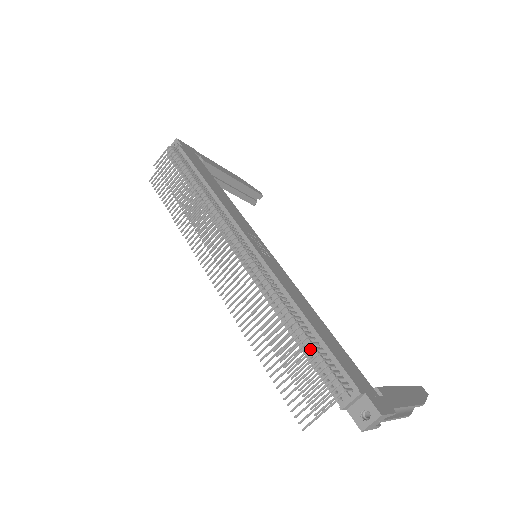
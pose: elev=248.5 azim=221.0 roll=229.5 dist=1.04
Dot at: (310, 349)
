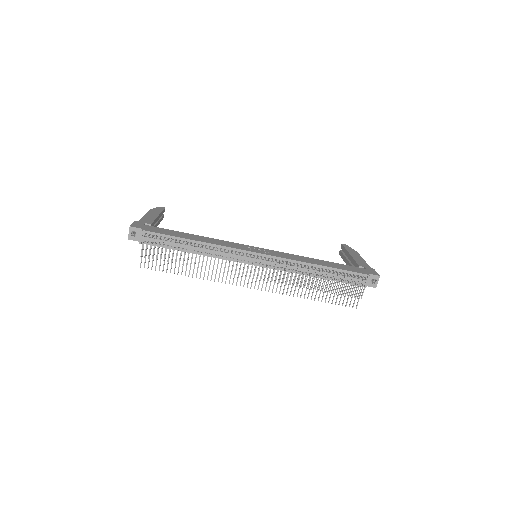
Dot at: (334, 277)
